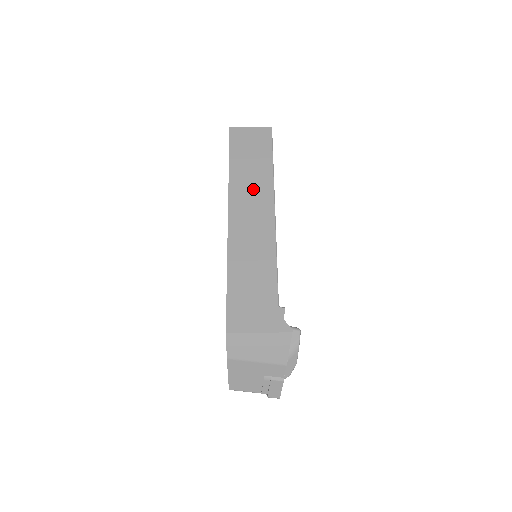
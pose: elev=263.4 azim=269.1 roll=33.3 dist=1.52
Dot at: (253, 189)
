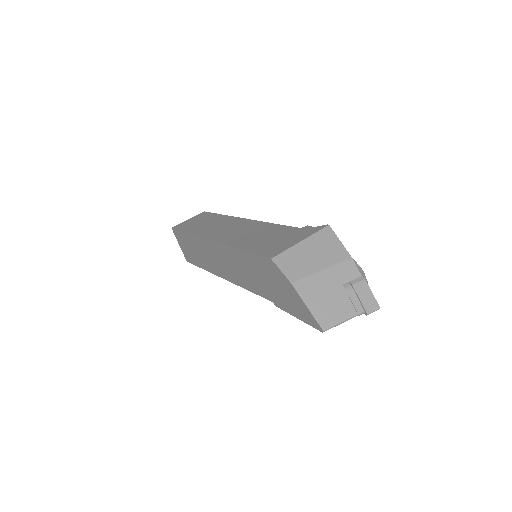
Dot at: (217, 225)
